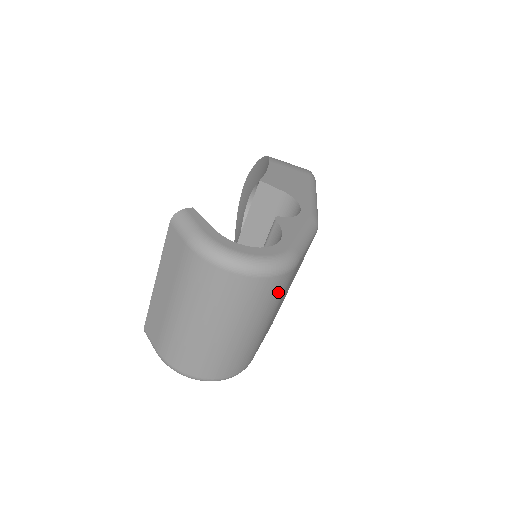
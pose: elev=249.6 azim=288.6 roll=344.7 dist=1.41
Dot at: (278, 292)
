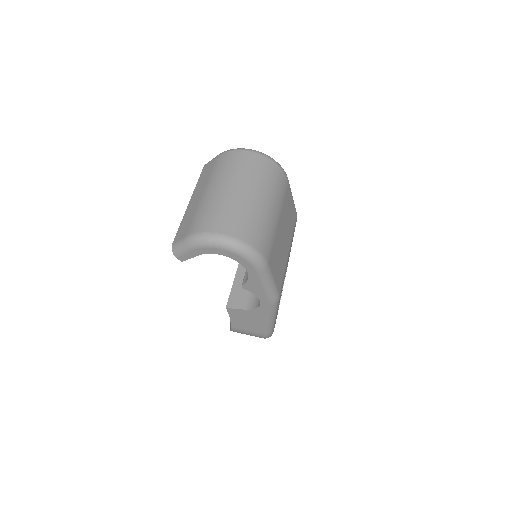
Dot at: (279, 183)
